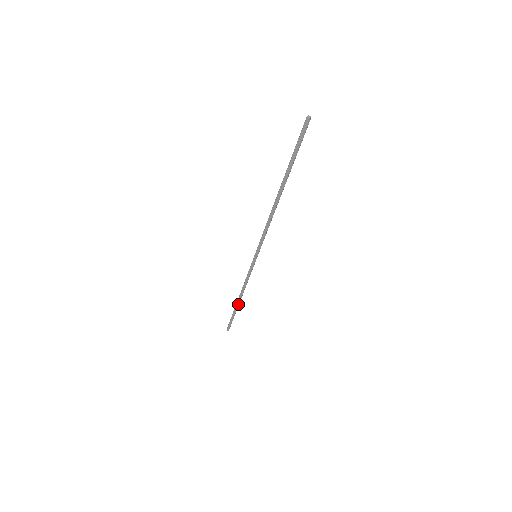
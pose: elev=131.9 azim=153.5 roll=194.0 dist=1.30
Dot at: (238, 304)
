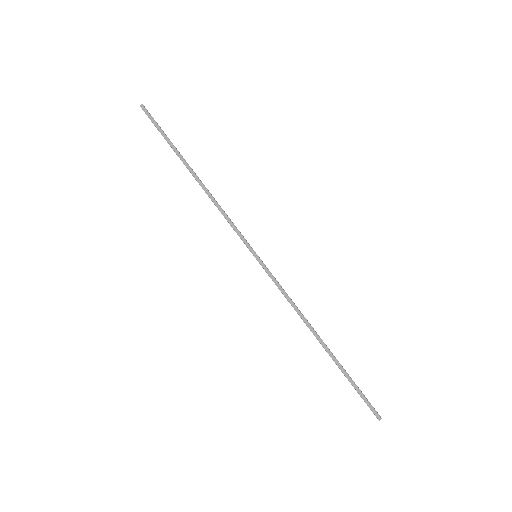
Dot at: (326, 348)
